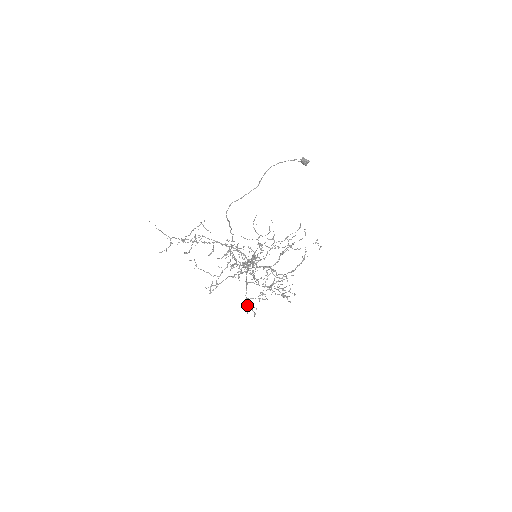
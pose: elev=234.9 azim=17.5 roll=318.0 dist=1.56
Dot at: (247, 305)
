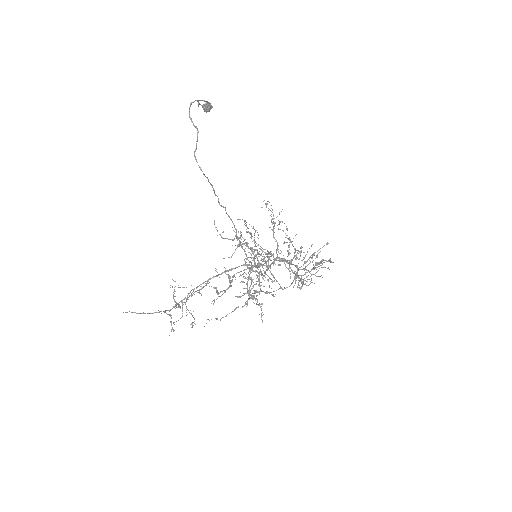
Dot at: occluded
